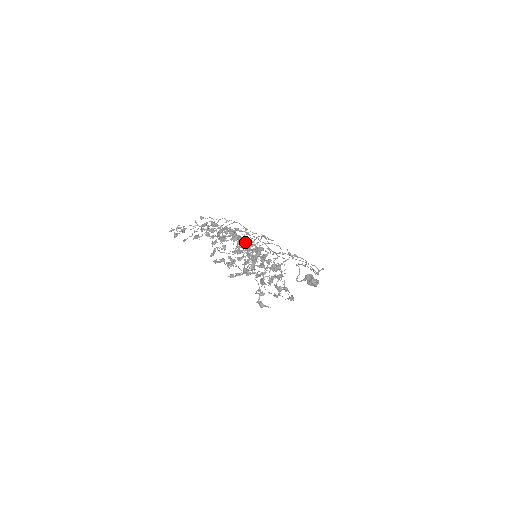
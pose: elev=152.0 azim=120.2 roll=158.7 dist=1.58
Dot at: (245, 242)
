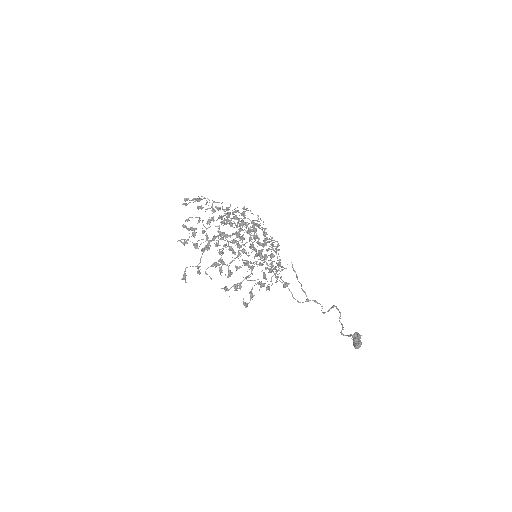
Dot at: occluded
